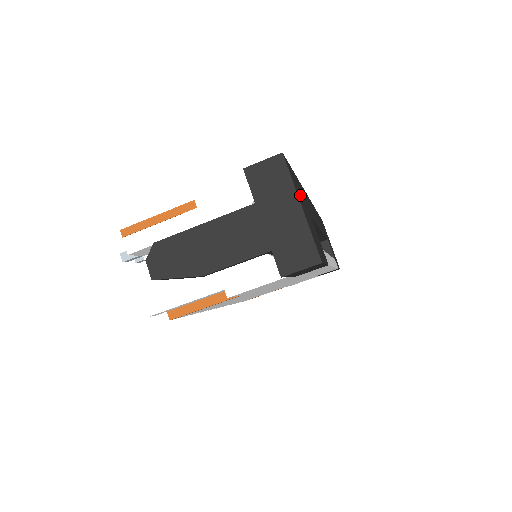
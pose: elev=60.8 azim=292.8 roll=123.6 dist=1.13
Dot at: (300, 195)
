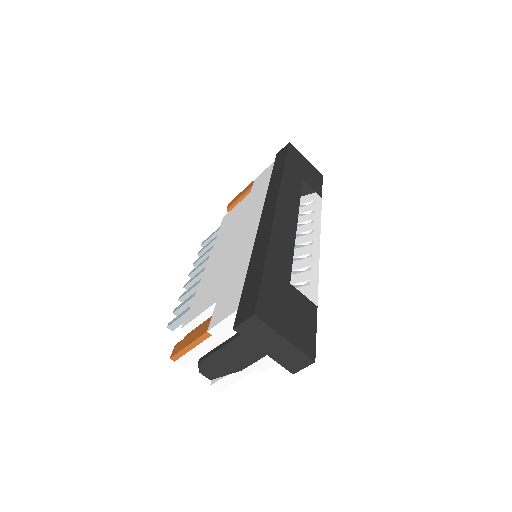
Dot at: (278, 307)
